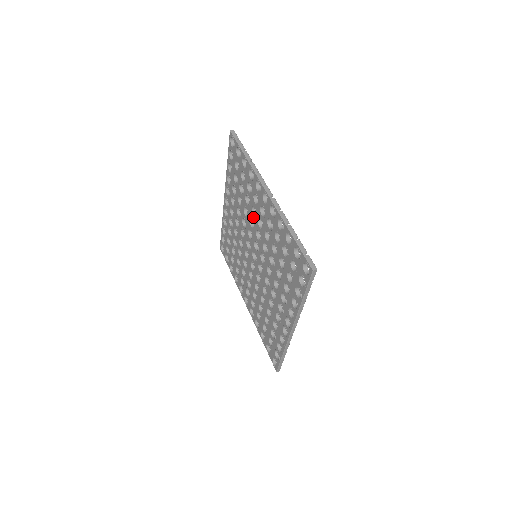
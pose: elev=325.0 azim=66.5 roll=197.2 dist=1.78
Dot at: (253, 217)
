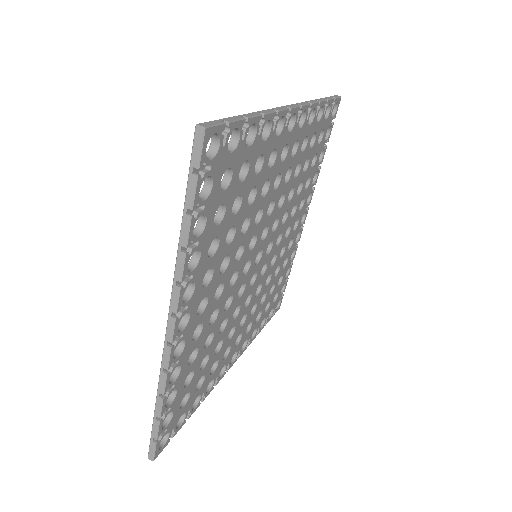
Dot at: (224, 258)
